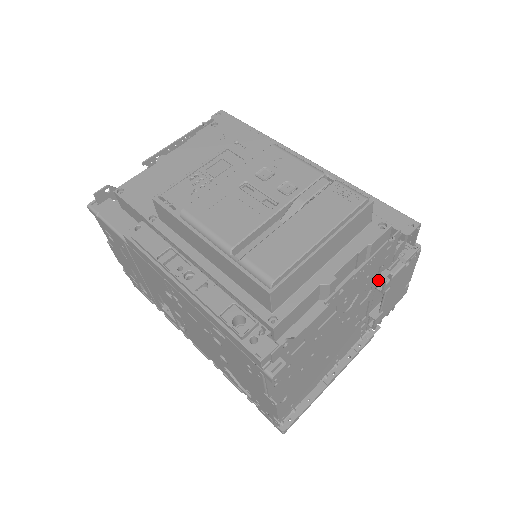
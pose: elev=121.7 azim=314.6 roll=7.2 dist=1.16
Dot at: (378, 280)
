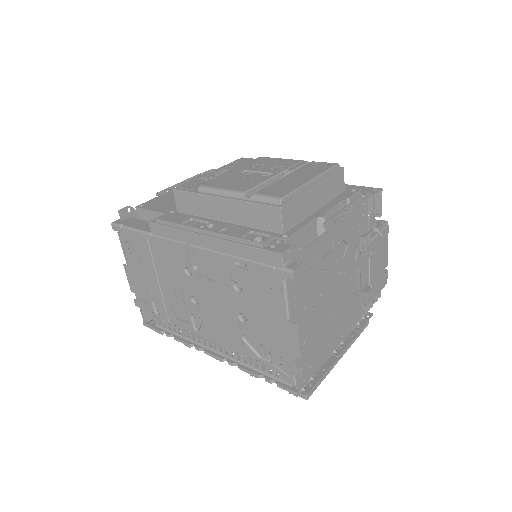
Dot at: (361, 241)
